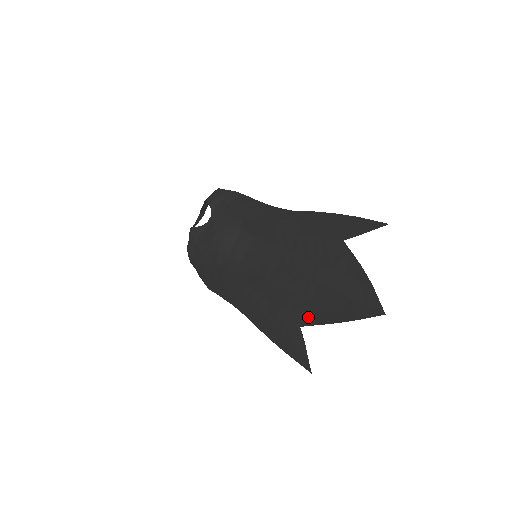
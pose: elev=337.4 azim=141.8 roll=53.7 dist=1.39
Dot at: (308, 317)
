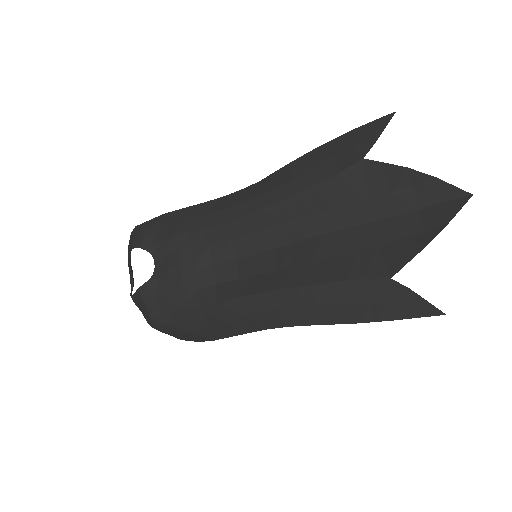
Dot at: (390, 262)
